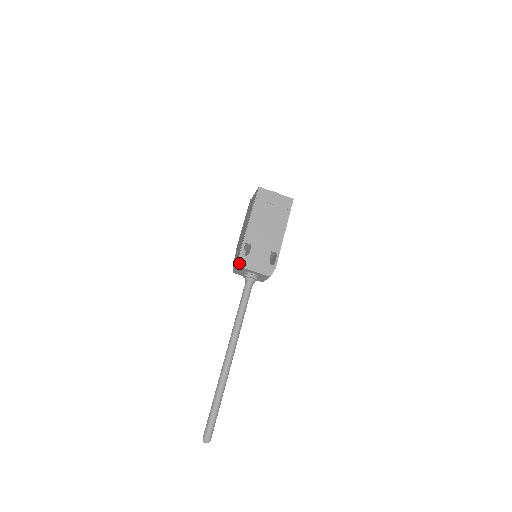
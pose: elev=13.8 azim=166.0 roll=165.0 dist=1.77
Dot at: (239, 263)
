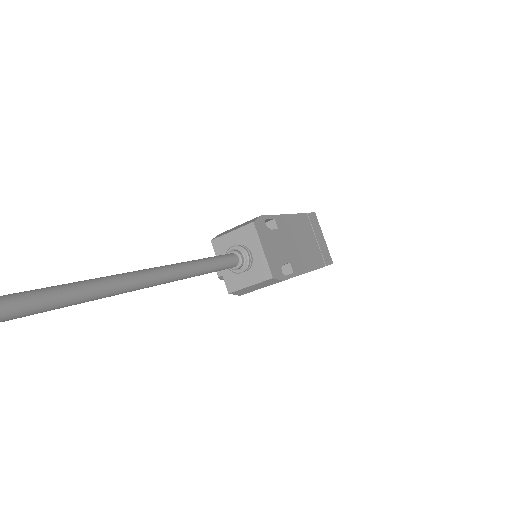
Dot at: (256, 219)
